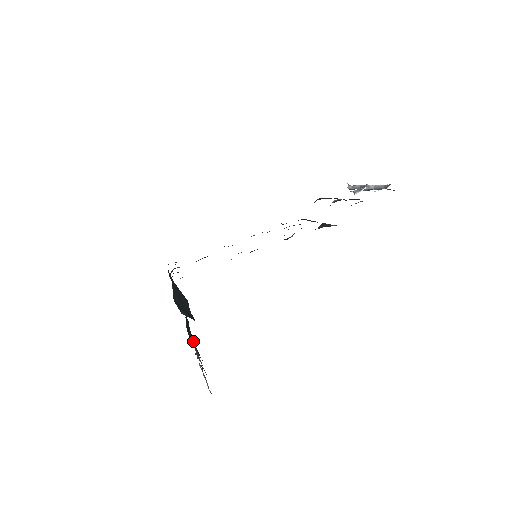
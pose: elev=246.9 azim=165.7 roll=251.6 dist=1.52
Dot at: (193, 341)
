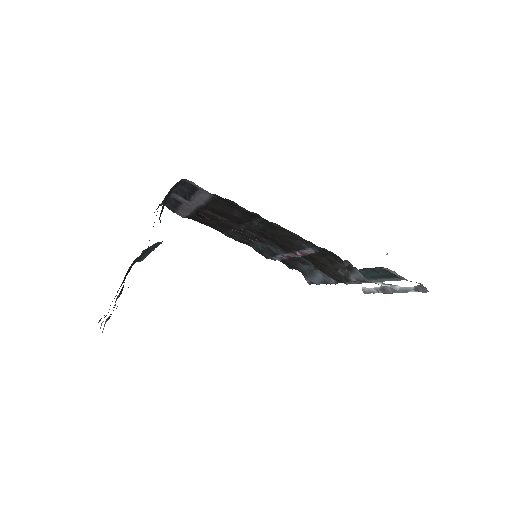
Dot at: occluded
